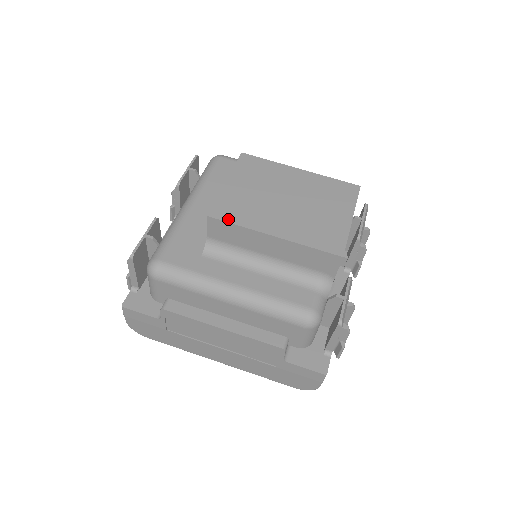
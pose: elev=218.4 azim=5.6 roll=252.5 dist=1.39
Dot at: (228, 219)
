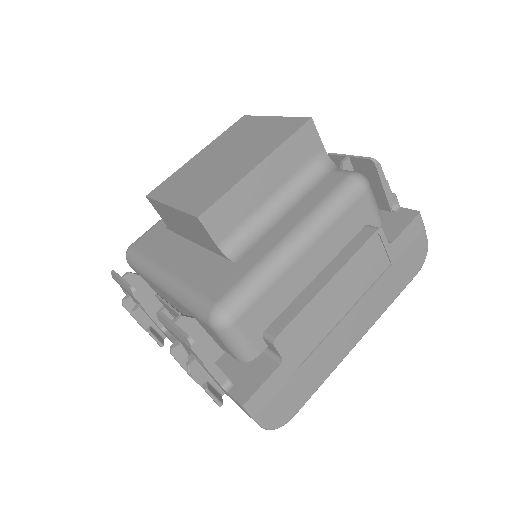
Dot at: (214, 200)
